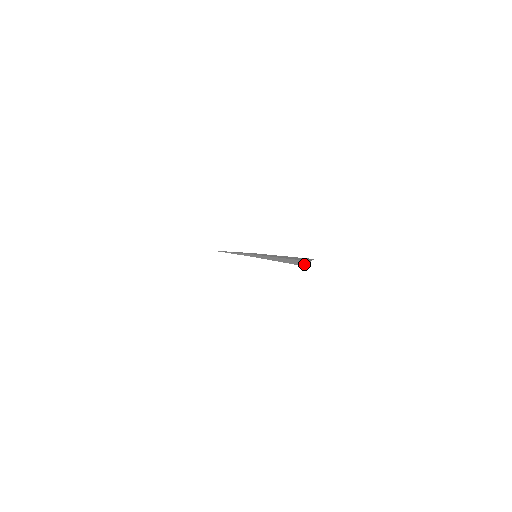
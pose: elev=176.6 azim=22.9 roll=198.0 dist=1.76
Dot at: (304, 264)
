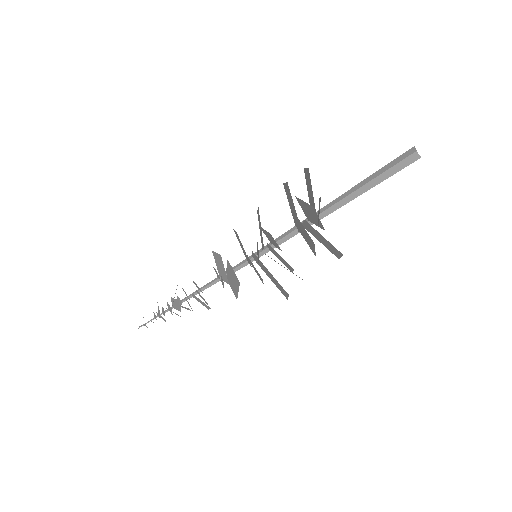
Dot at: (397, 160)
